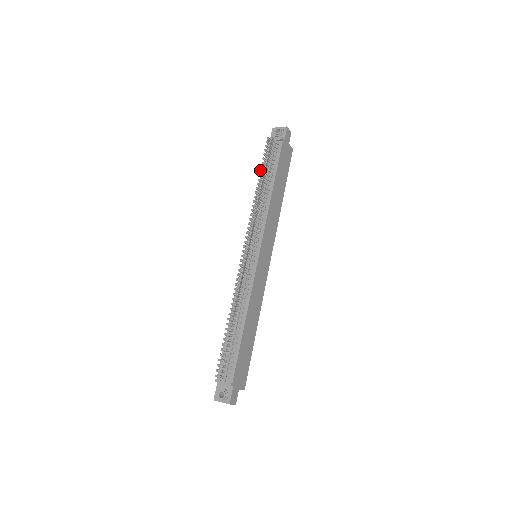
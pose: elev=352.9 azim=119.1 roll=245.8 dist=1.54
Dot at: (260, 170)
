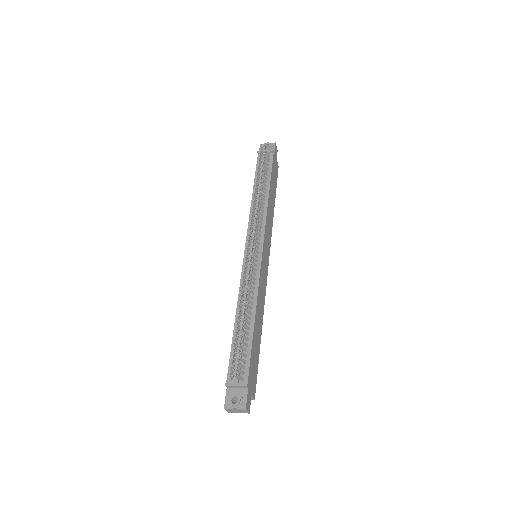
Dot at: (257, 173)
